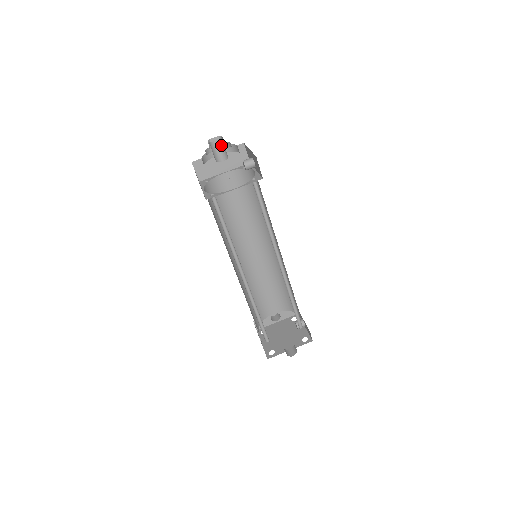
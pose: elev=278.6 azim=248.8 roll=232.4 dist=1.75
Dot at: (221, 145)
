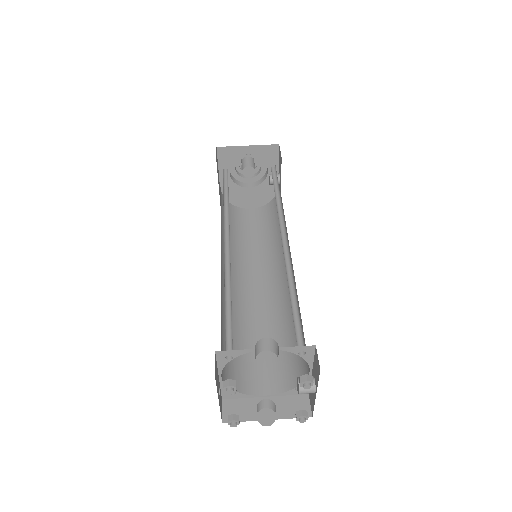
Dot at: (251, 159)
